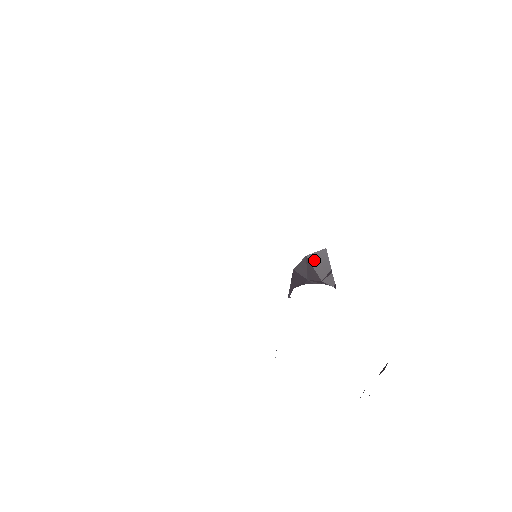
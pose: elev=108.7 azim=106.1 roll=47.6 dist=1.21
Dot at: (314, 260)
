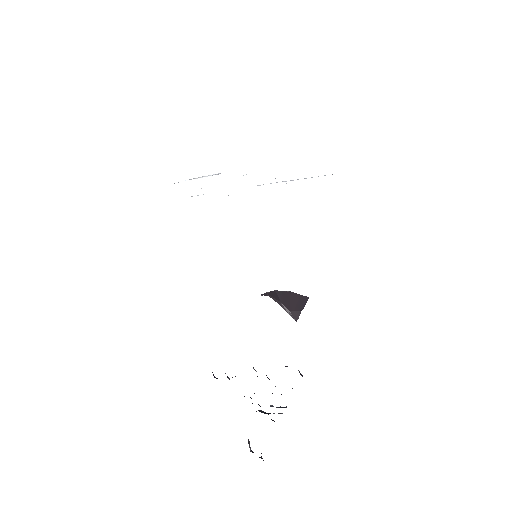
Dot at: (294, 297)
